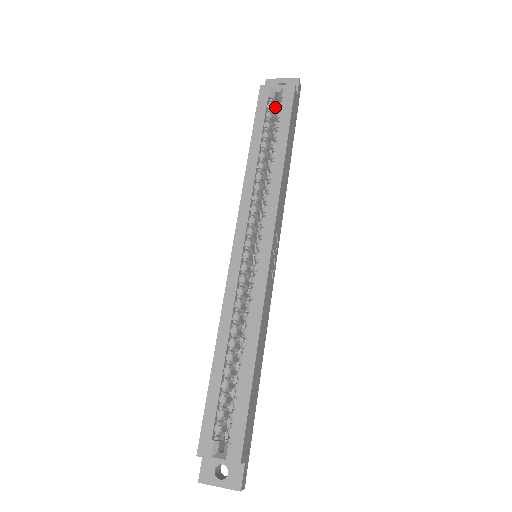
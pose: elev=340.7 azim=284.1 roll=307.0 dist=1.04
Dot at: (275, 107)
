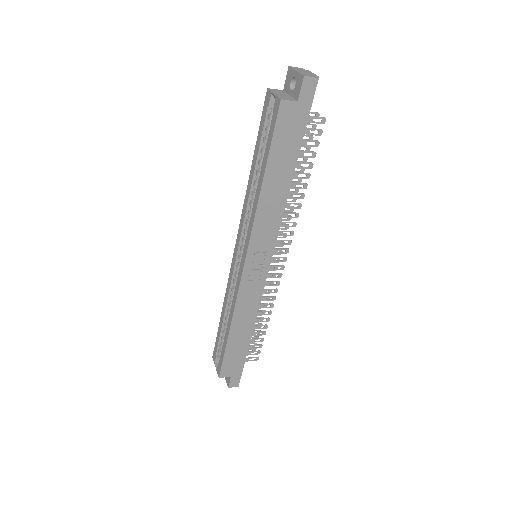
Dot at: occluded
